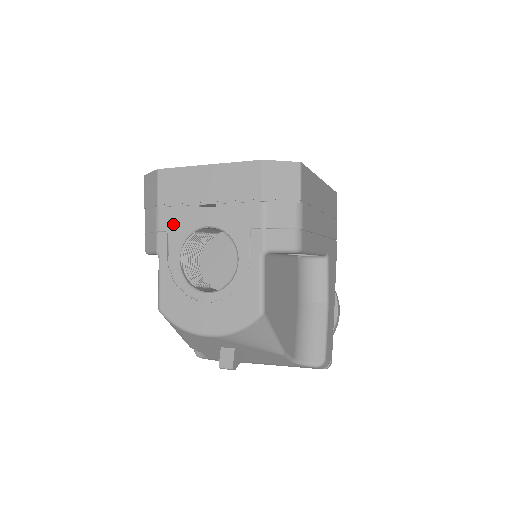
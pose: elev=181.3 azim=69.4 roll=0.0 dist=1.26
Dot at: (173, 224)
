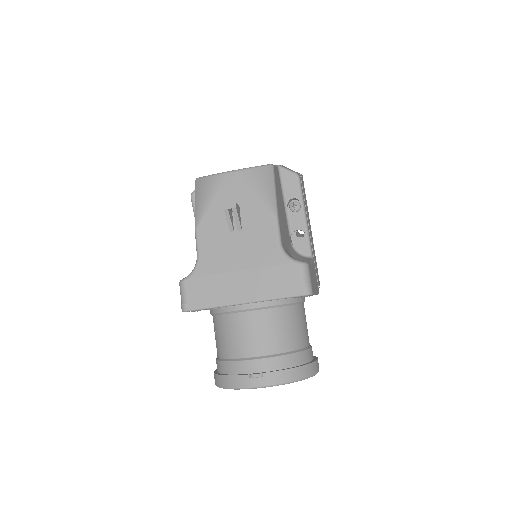
Dot at: occluded
